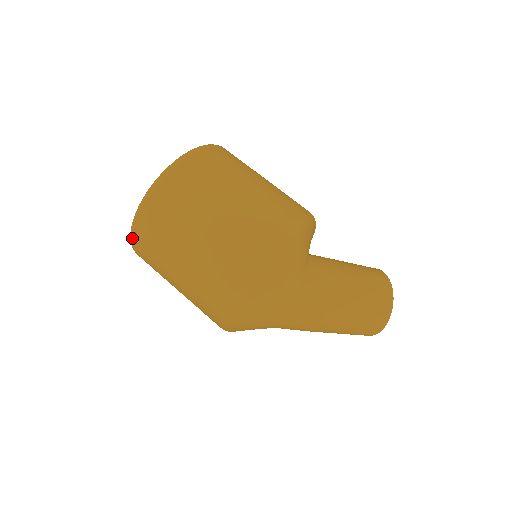
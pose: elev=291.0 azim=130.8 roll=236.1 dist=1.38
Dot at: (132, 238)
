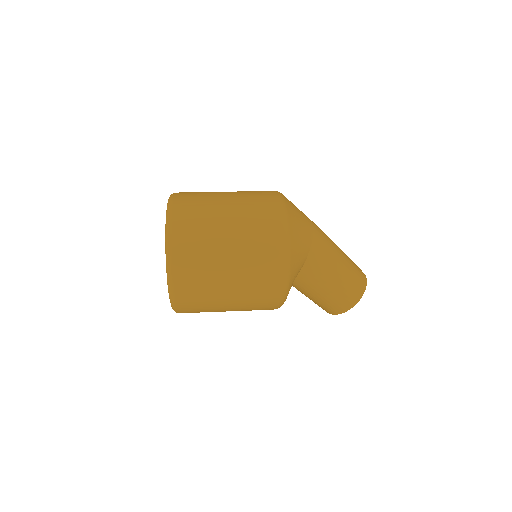
Dot at: (172, 206)
